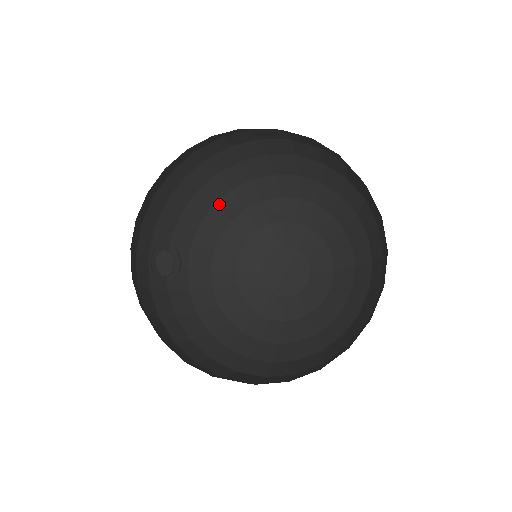
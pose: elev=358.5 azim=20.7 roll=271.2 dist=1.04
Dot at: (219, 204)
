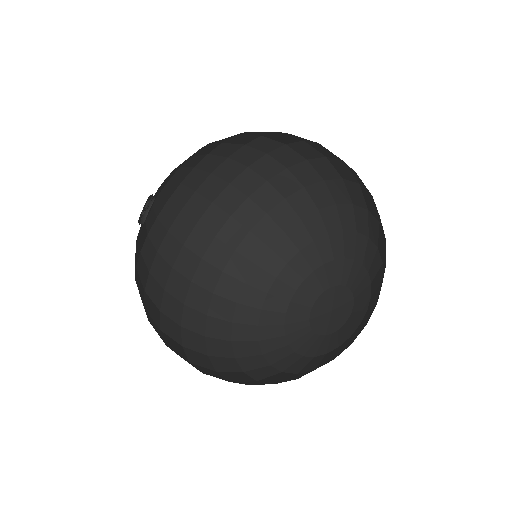
Dot at: (305, 220)
